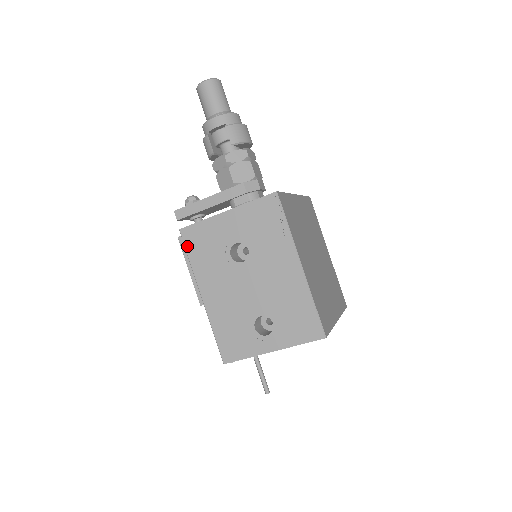
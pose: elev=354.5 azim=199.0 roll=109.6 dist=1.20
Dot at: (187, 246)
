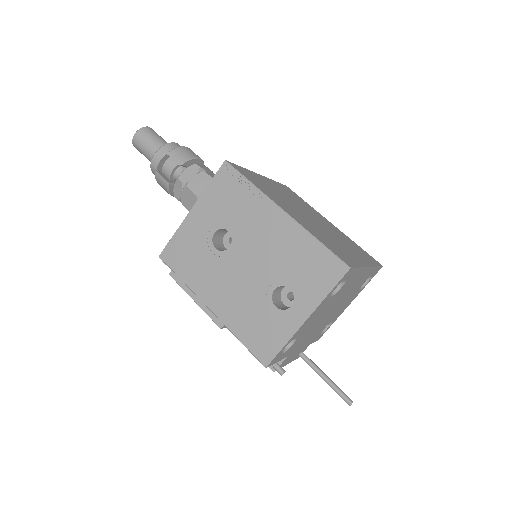
Dot at: (173, 267)
